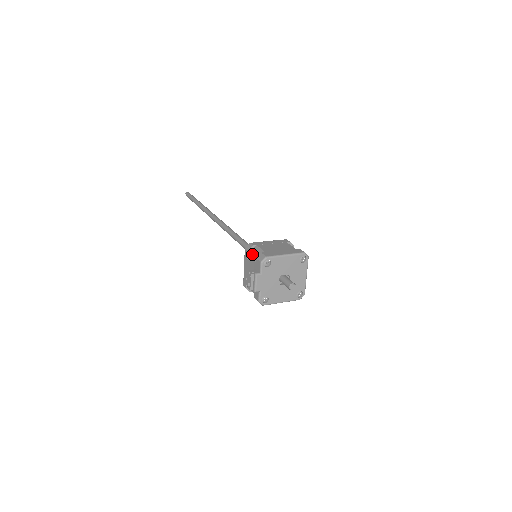
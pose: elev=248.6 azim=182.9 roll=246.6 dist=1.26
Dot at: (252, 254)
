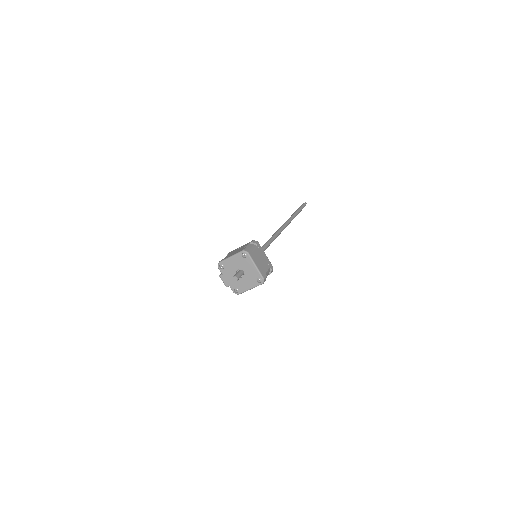
Dot at: occluded
